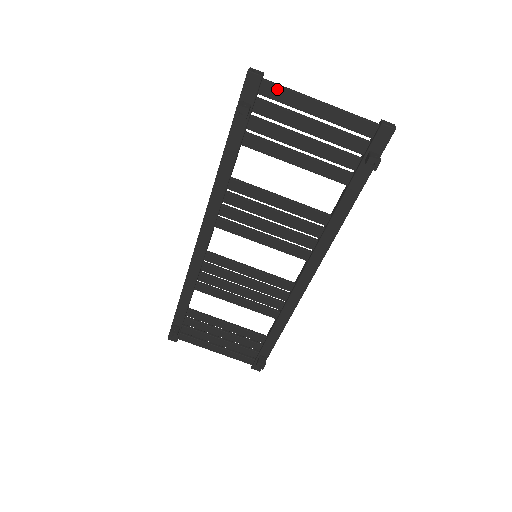
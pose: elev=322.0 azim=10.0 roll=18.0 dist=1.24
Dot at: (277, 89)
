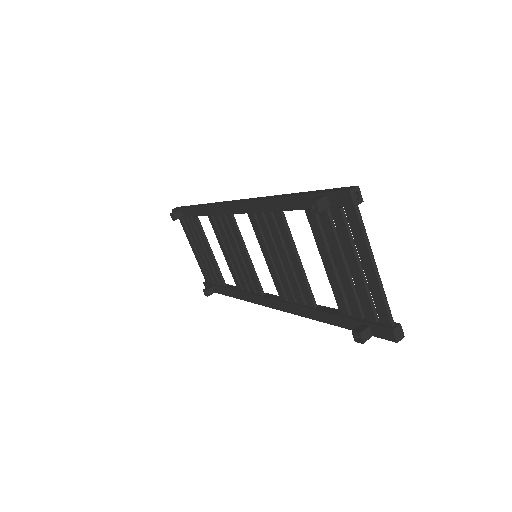
Dot at: (357, 223)
